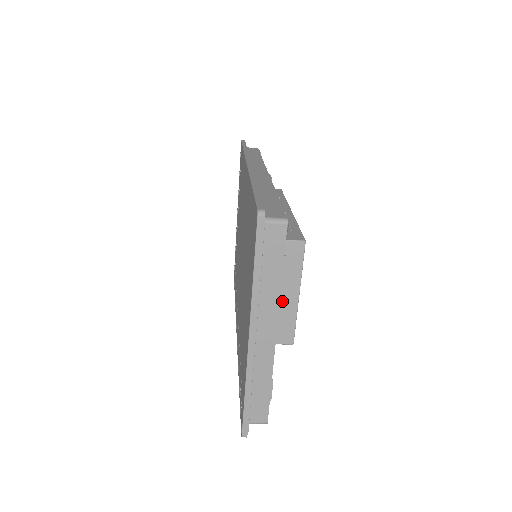
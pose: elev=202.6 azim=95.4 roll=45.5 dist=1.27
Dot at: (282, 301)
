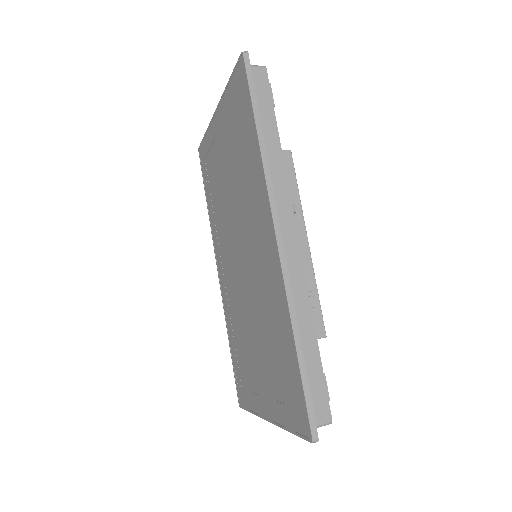
Dot at: occluded
